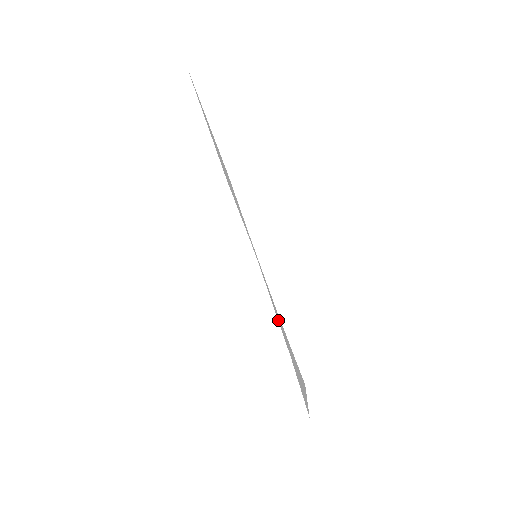
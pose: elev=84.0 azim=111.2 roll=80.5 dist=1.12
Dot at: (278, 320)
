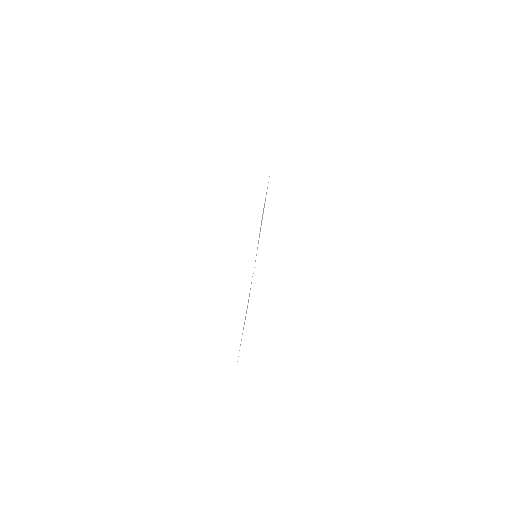
Dot at: occluded
